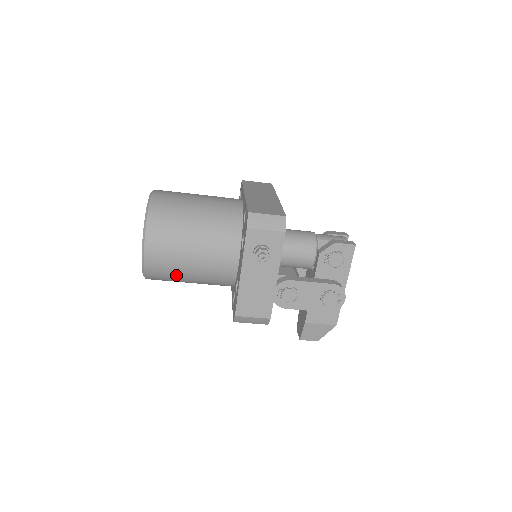
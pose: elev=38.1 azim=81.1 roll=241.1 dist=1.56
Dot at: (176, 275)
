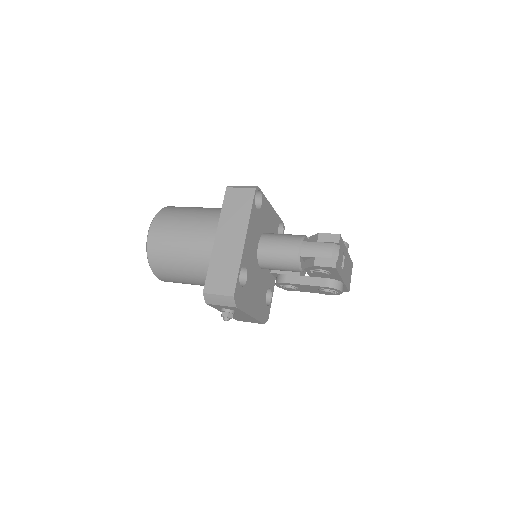
Dot at: occluded
